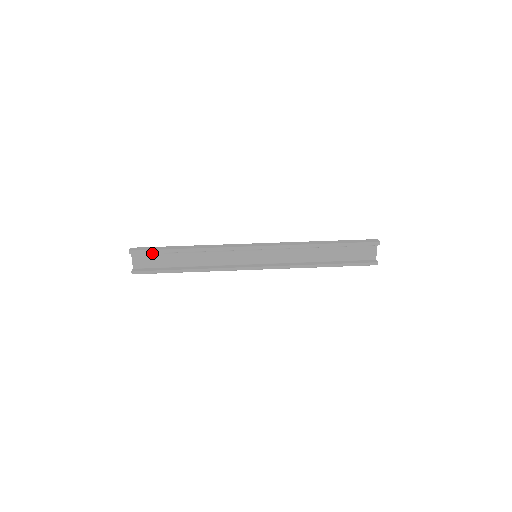
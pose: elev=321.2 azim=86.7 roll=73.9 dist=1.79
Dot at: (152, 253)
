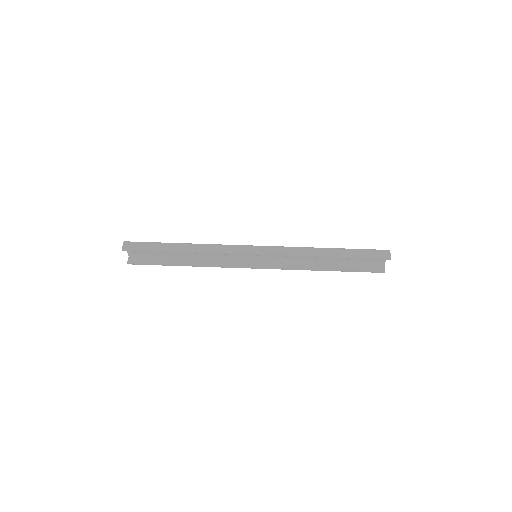
Dot at: occluded
